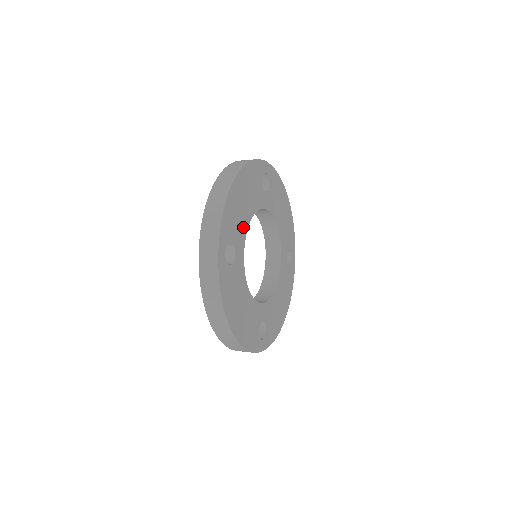
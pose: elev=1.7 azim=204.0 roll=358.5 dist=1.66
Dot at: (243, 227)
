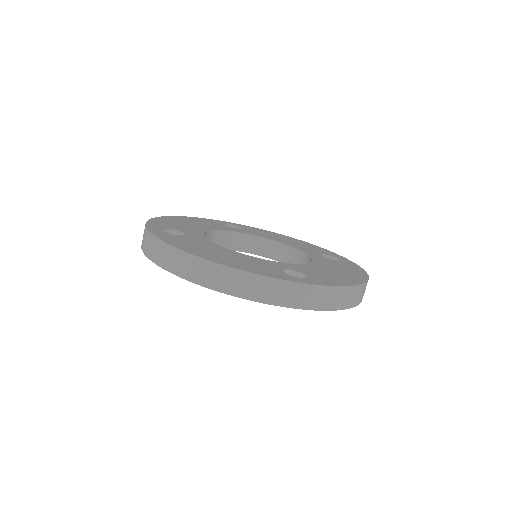
Dot at: (196, 230)
